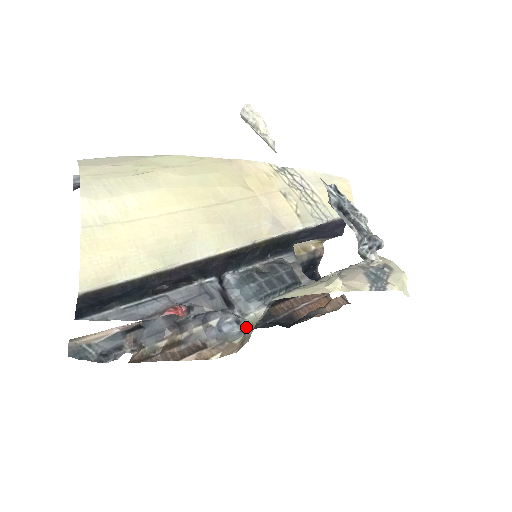
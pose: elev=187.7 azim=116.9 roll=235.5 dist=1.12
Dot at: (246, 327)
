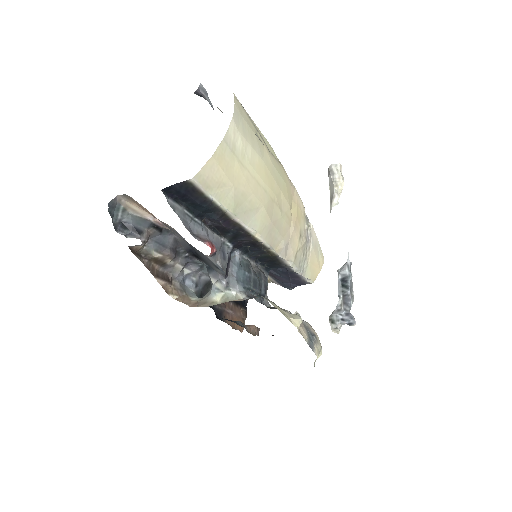
Dot at: (215, 296)
